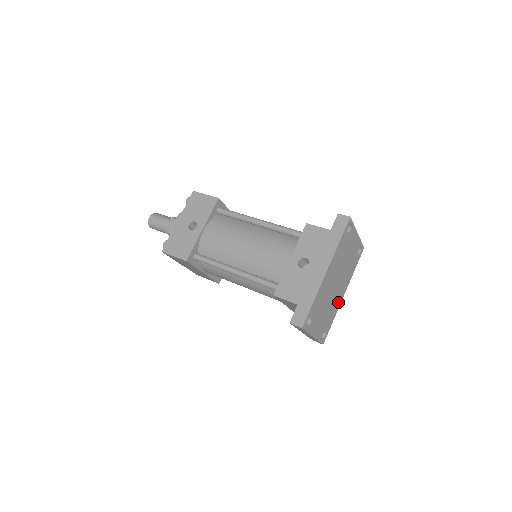
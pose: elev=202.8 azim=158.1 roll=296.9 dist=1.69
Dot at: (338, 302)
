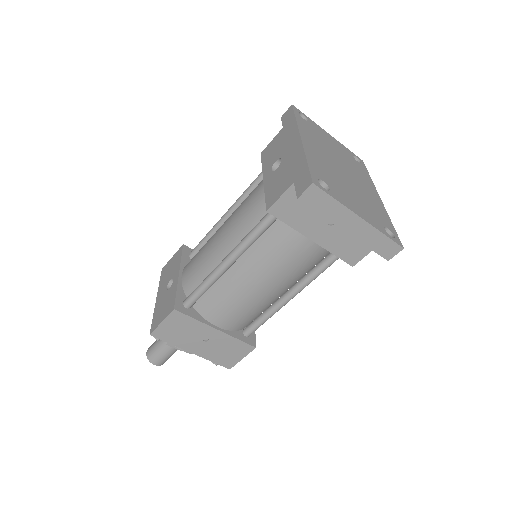
Dot at: (376, 201)
